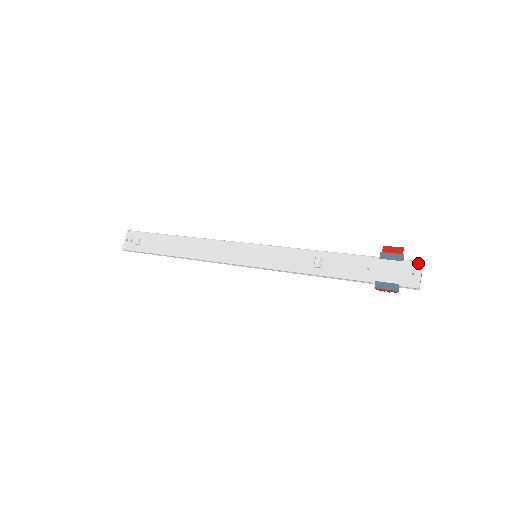
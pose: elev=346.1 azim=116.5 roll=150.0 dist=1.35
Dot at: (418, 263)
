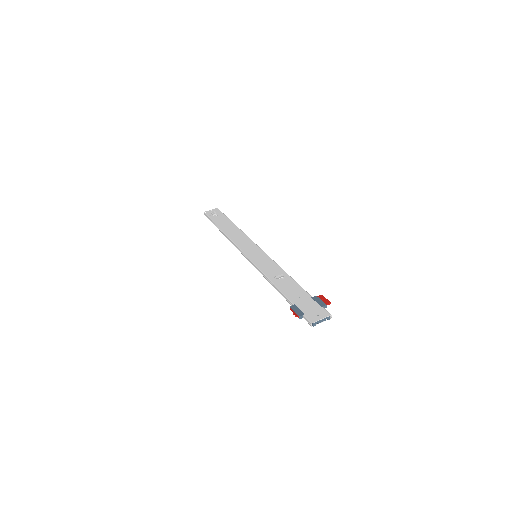
Dot at: (328, 313)
